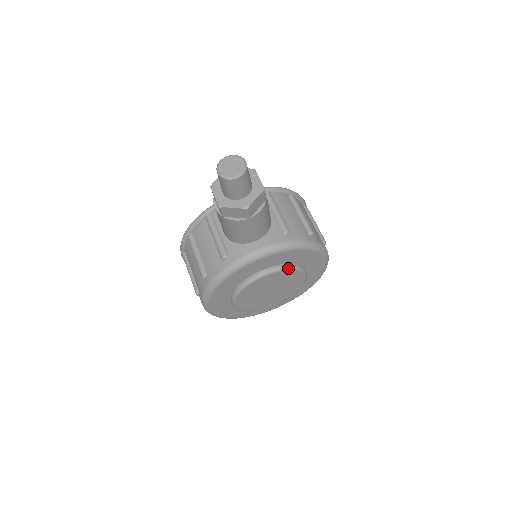
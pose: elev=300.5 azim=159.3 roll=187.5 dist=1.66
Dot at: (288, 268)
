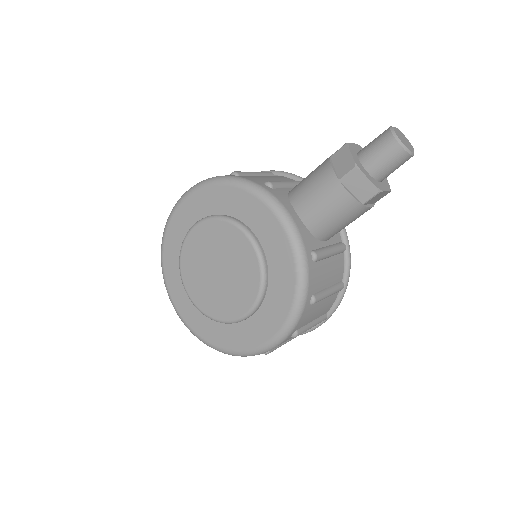
Dot at: (263, 273)
